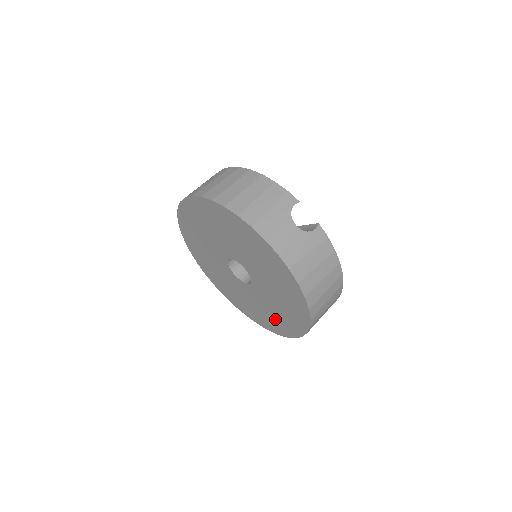
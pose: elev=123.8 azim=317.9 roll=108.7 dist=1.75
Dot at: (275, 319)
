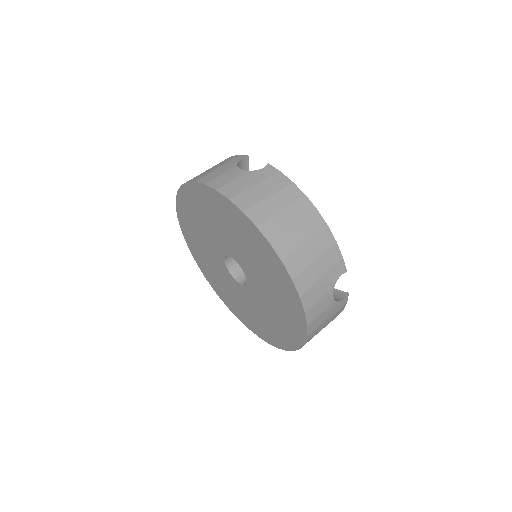
Dot at: (284, 314)
